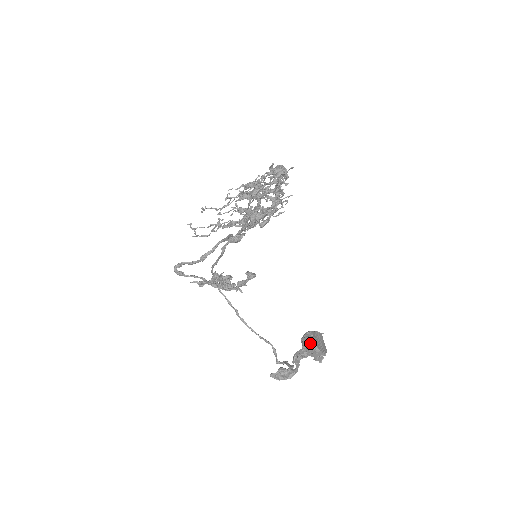
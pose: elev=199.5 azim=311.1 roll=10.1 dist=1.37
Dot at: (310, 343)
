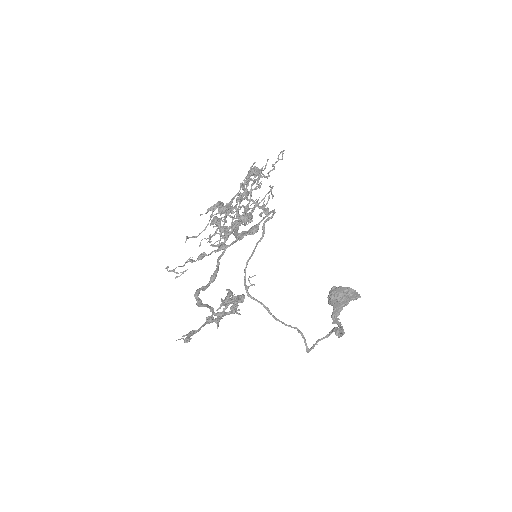
Dot at: (345, 288)
